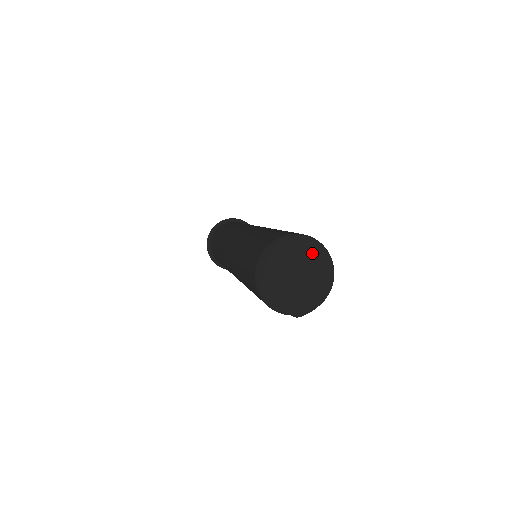
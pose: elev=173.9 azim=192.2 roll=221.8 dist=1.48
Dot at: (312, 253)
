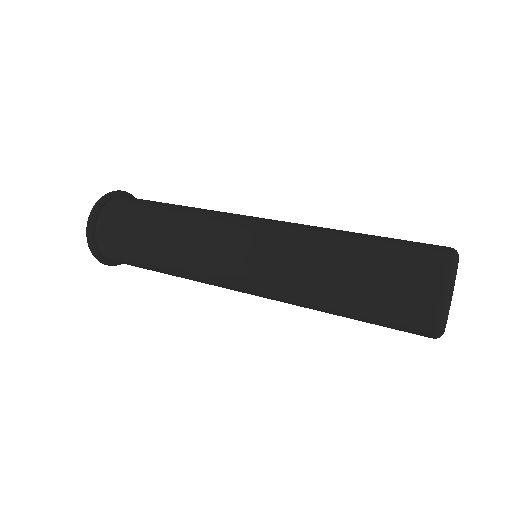
Dot at: (457, 265)
